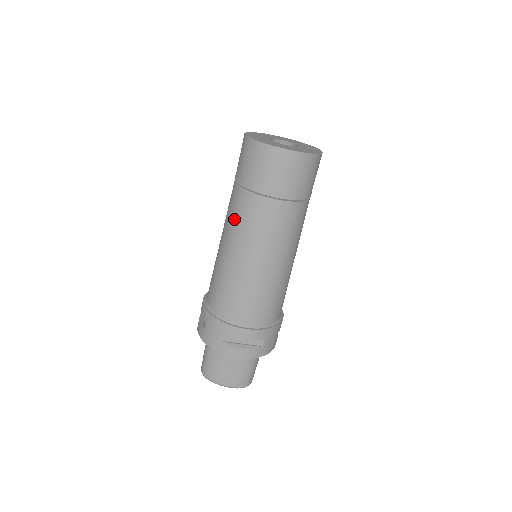
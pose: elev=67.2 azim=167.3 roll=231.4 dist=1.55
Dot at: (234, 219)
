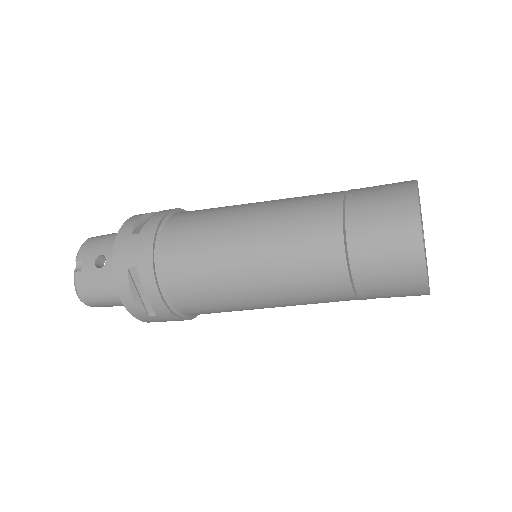
Dot at: (308, 299)
